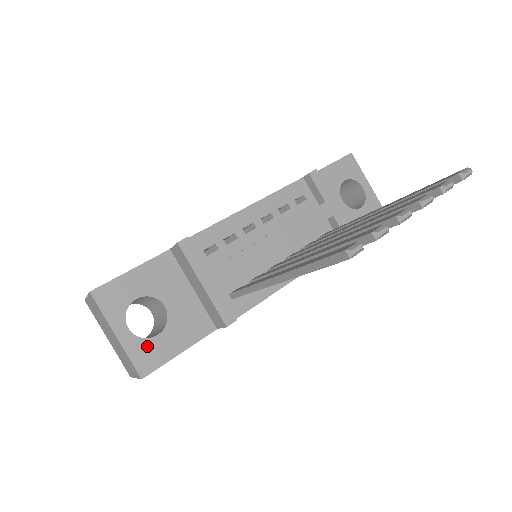
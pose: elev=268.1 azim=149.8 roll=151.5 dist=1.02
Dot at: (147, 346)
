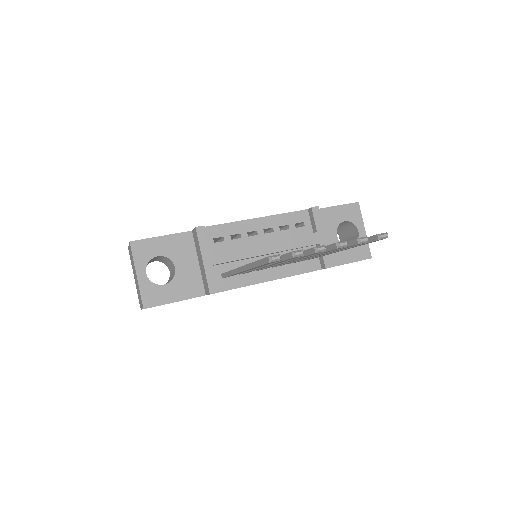
Dot at: (154, 289)
